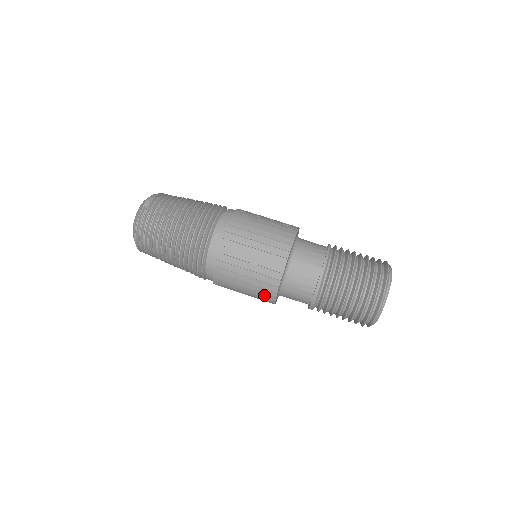
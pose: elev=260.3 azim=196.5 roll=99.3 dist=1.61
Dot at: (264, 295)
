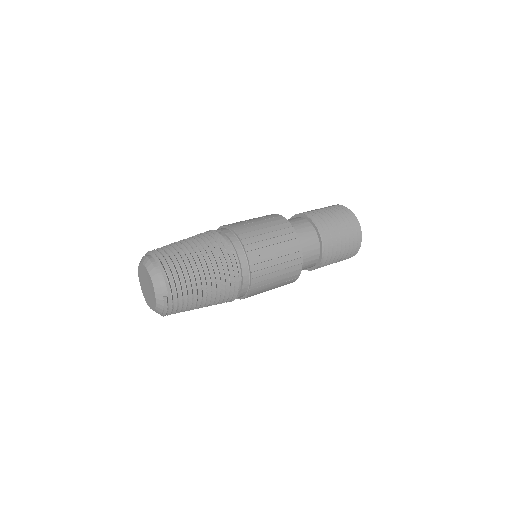
Dot at: occluded
